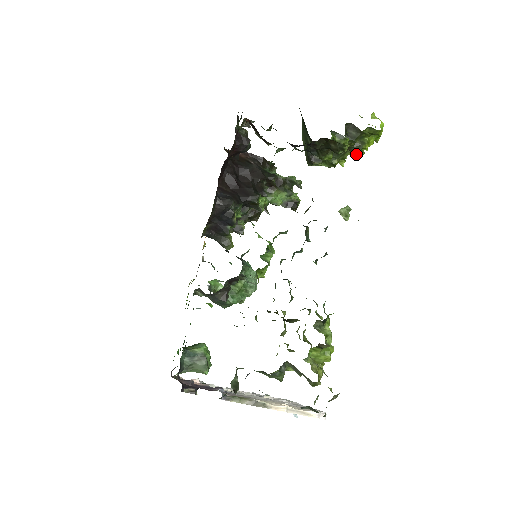
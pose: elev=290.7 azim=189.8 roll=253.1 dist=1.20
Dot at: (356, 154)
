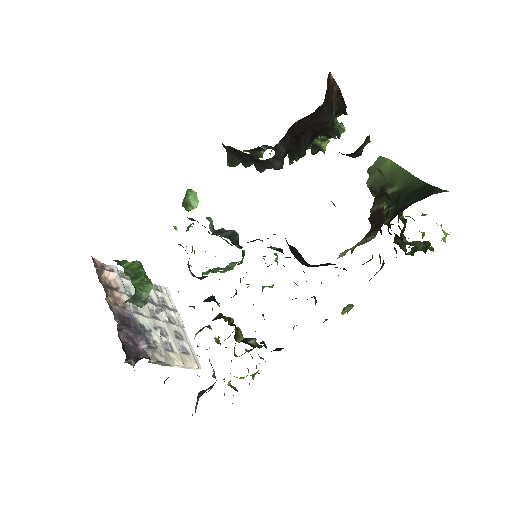
Dot at: occluded
